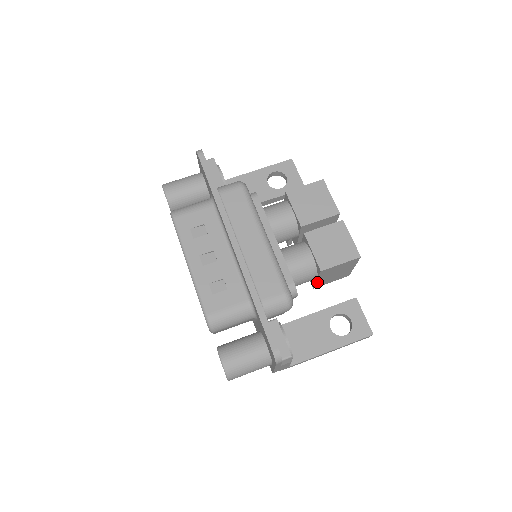
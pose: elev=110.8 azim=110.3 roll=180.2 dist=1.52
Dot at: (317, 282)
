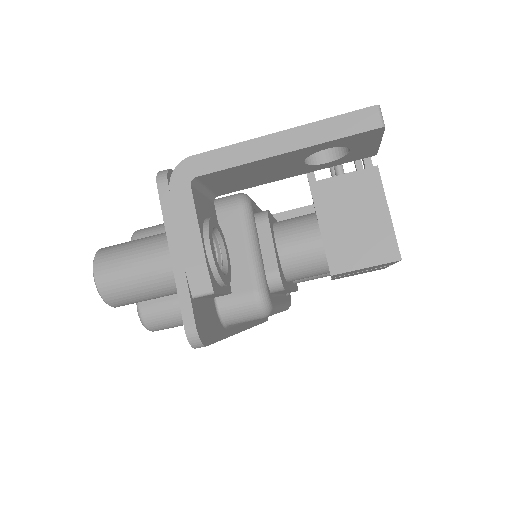
Dot at: occluded
